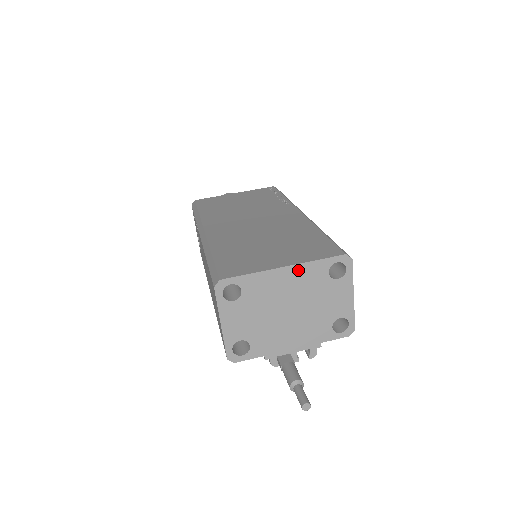
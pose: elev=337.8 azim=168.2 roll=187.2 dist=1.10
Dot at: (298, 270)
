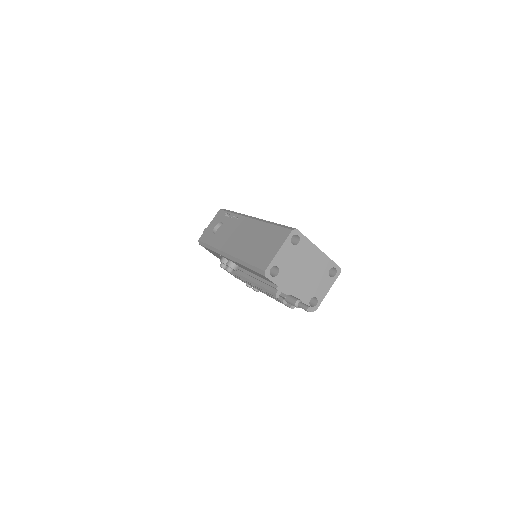
Dot at: (322, 256)
